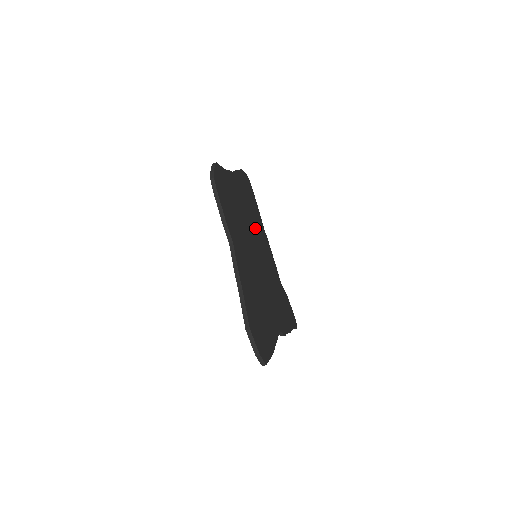
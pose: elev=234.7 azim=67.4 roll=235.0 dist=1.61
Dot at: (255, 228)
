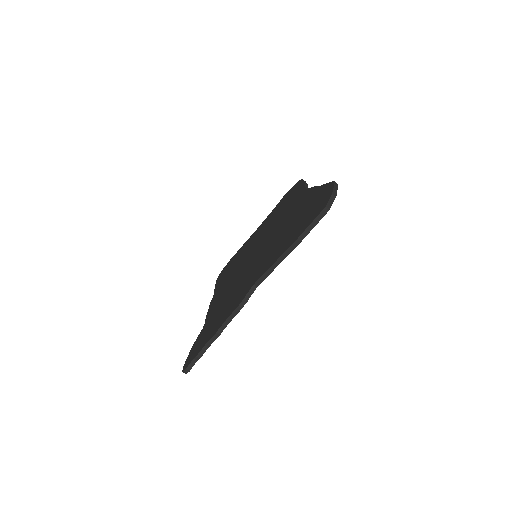
Dot at: occluded
